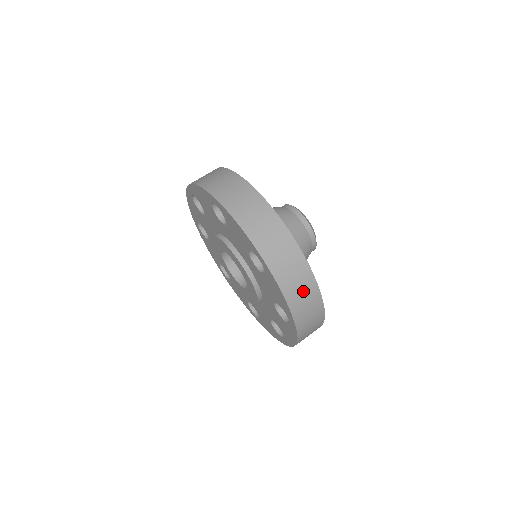
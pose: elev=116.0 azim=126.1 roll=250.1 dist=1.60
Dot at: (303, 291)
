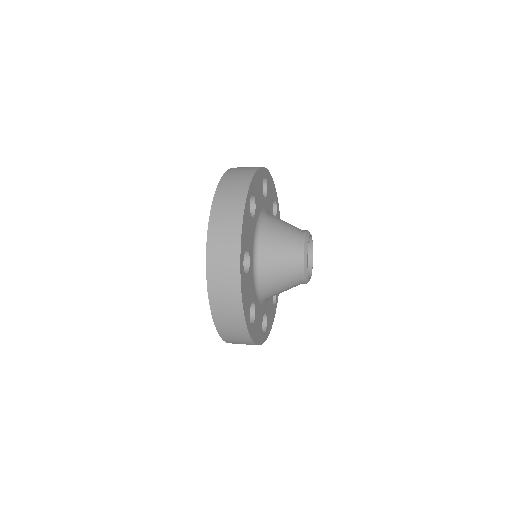
Dot at: (226, 228)
